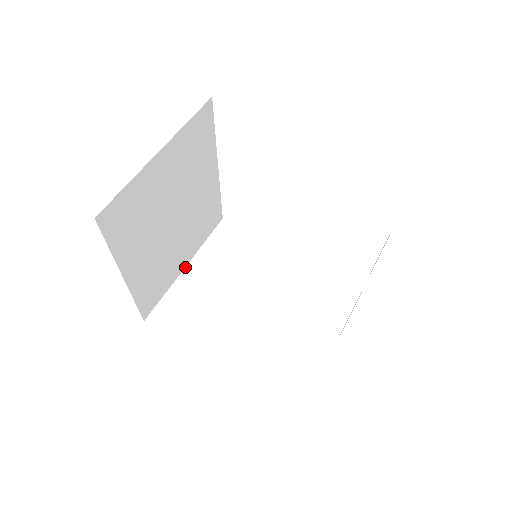
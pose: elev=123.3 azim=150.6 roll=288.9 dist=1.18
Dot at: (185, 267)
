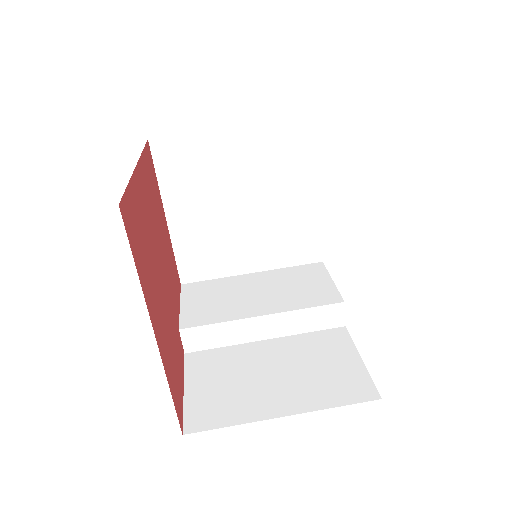
Dot at: (231, 127)
